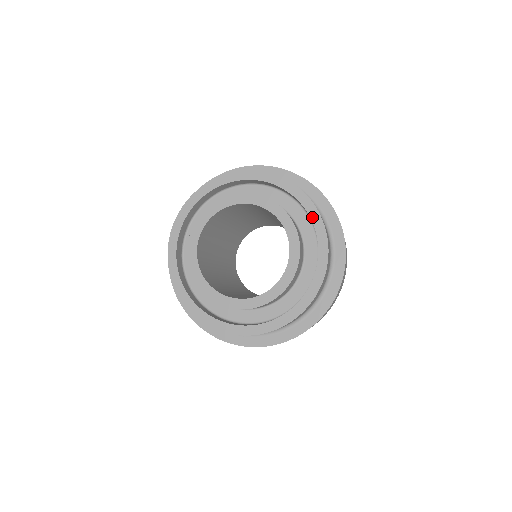
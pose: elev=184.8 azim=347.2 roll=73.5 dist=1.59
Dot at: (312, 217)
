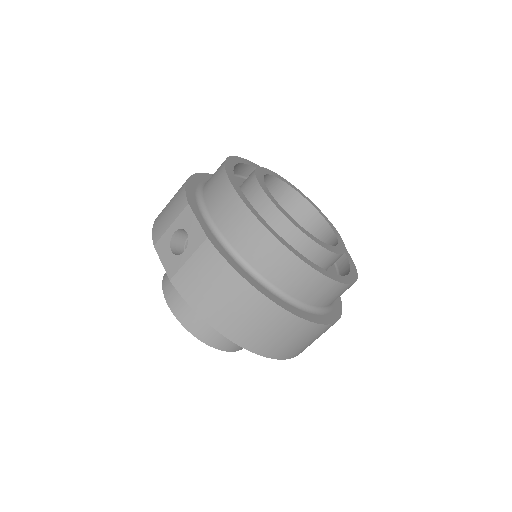
Dot at: occluded
